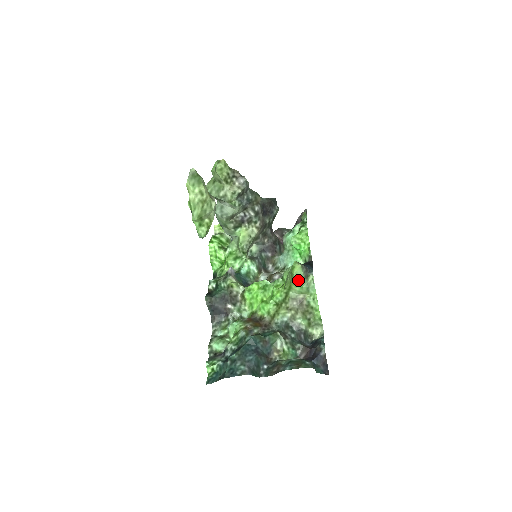
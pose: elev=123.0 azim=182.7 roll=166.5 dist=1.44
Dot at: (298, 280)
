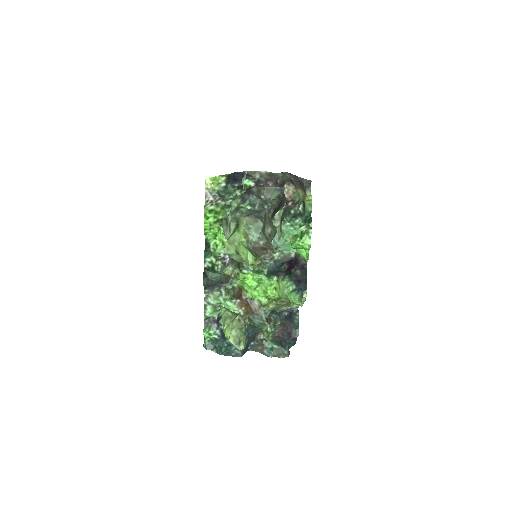
Dot at: occluded
